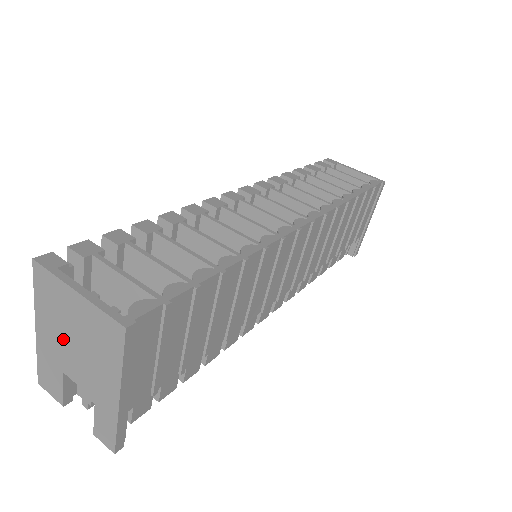
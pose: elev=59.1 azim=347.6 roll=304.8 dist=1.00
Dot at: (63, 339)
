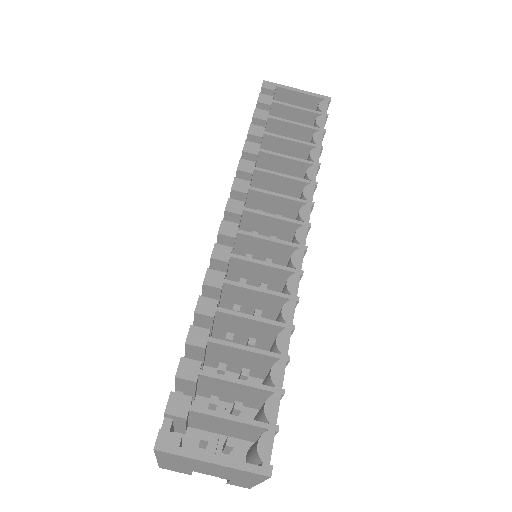
Dot at: (194, 467)
